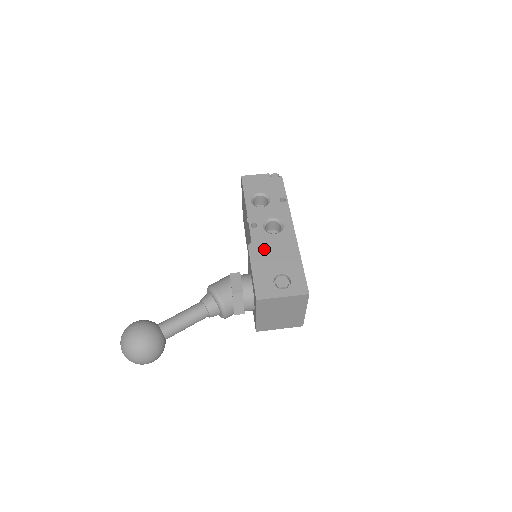
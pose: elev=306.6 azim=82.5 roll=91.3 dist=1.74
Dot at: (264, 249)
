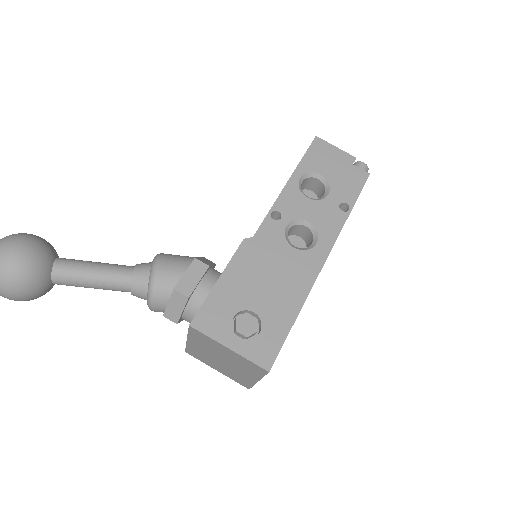
Dot at: (261, 259)
